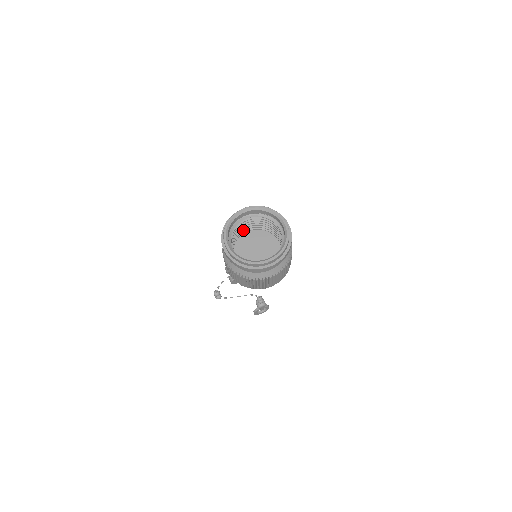
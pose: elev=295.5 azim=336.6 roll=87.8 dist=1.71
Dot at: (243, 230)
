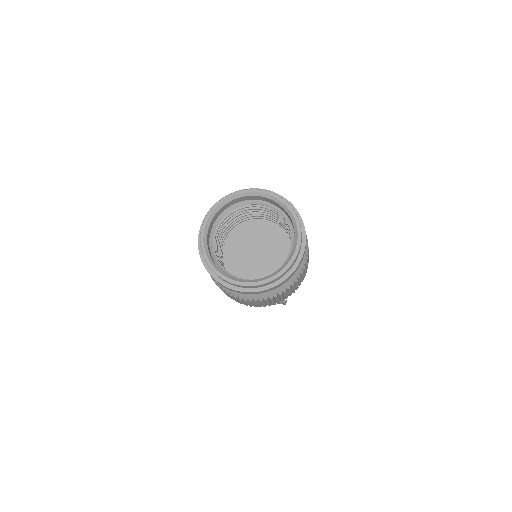
Dot at: (258, 214)
